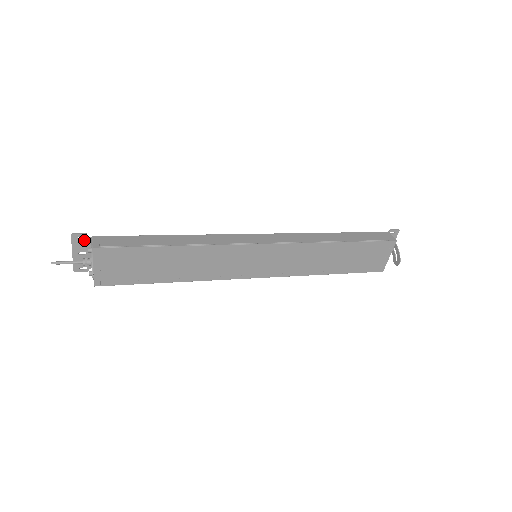
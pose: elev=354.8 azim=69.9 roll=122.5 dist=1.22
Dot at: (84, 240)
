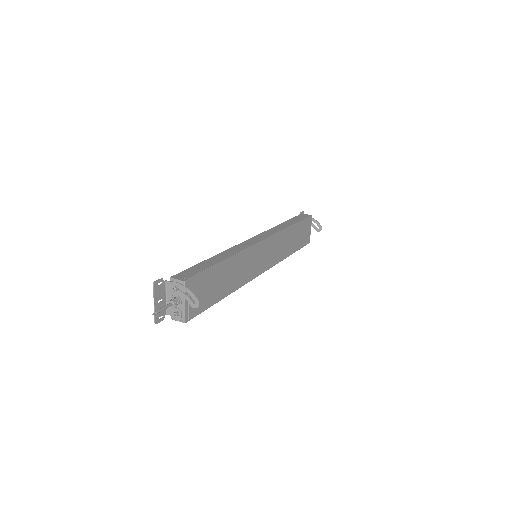
Dot at: (161, 286)
